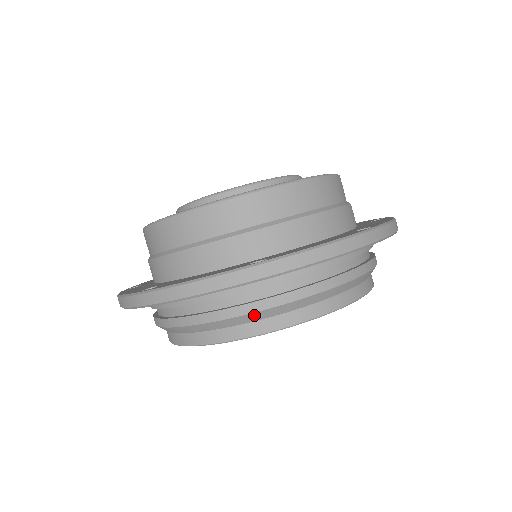
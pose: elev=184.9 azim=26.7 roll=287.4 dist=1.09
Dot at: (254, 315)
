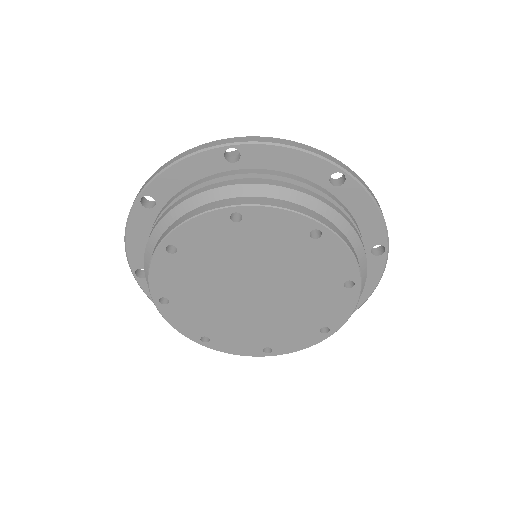
Dot at: (152, 238)
